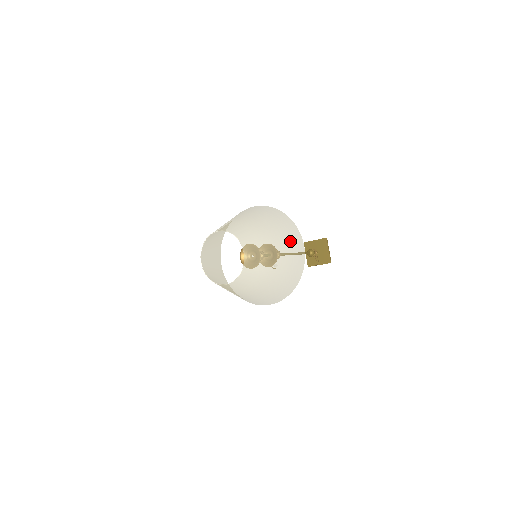
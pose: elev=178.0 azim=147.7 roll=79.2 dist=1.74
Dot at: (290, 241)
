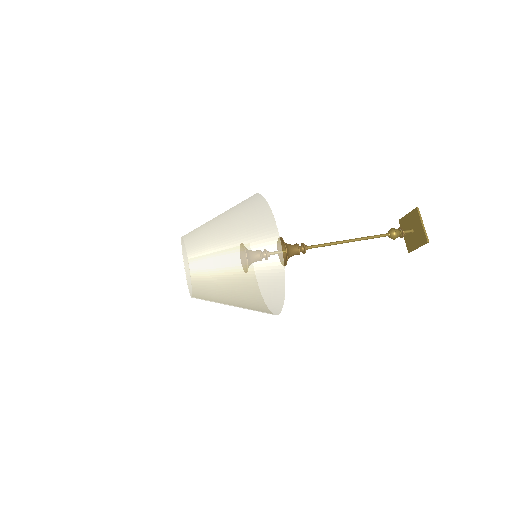
Dot at: (261, 309)
